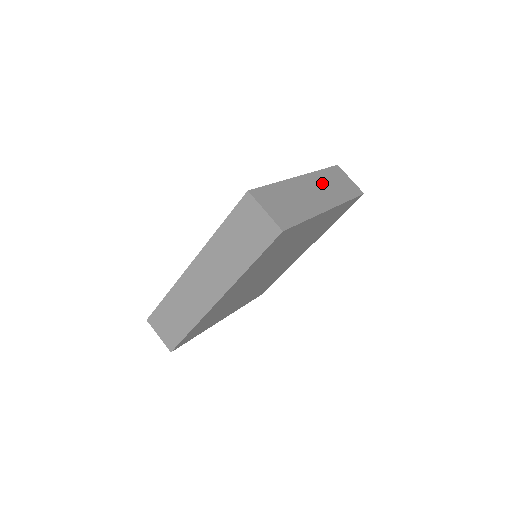
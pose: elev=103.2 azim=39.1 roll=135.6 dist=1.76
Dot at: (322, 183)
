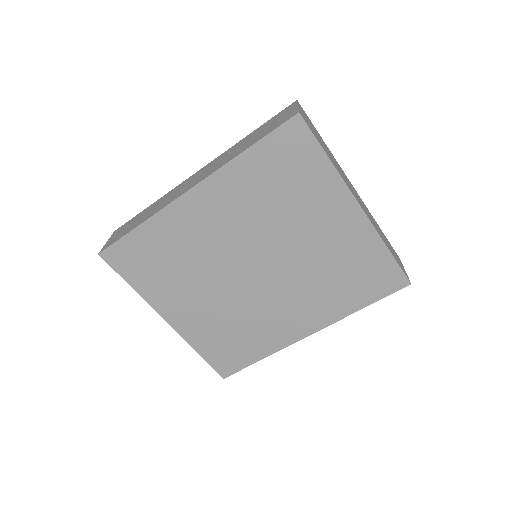
Dot at: (370, 215)
